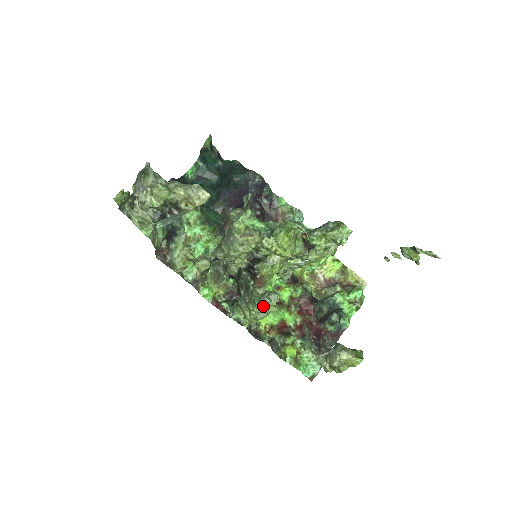
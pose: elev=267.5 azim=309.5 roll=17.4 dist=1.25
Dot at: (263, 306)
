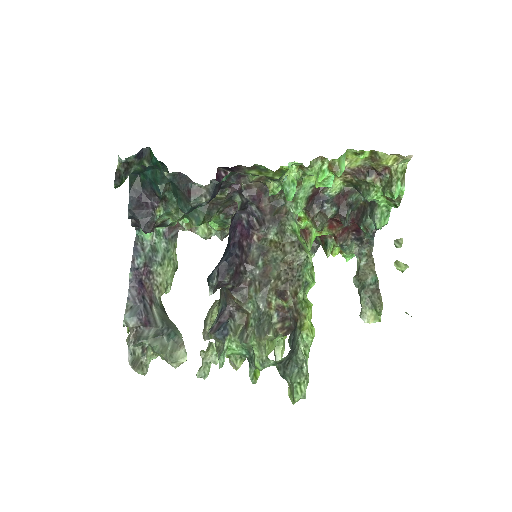
Dot at: occluded
